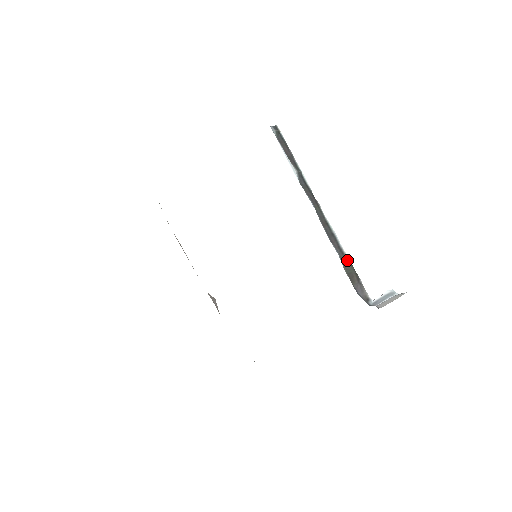
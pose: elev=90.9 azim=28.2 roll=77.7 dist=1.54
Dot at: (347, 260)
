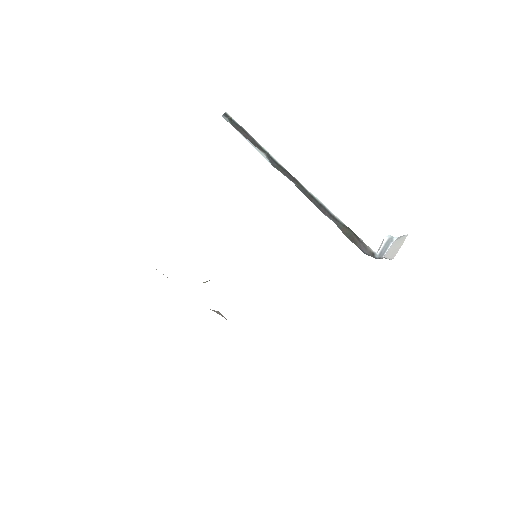
Dot at: (342, 225)
